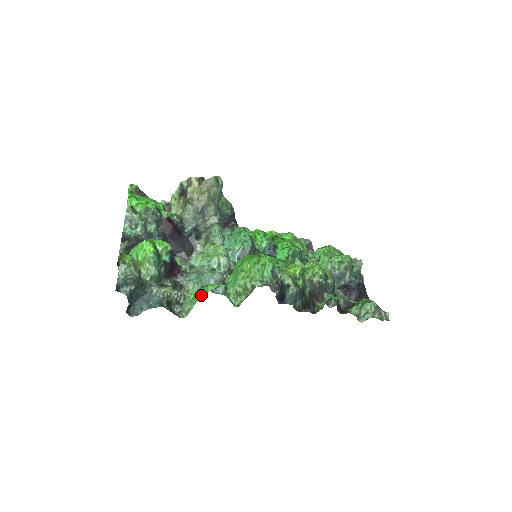
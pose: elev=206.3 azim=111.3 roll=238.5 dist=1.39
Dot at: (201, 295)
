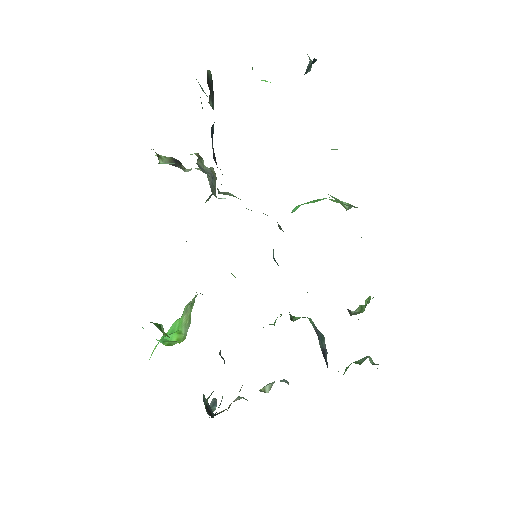
Dot at: occluded
